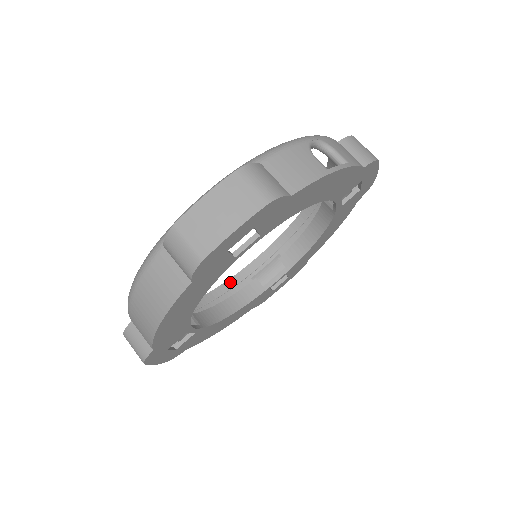
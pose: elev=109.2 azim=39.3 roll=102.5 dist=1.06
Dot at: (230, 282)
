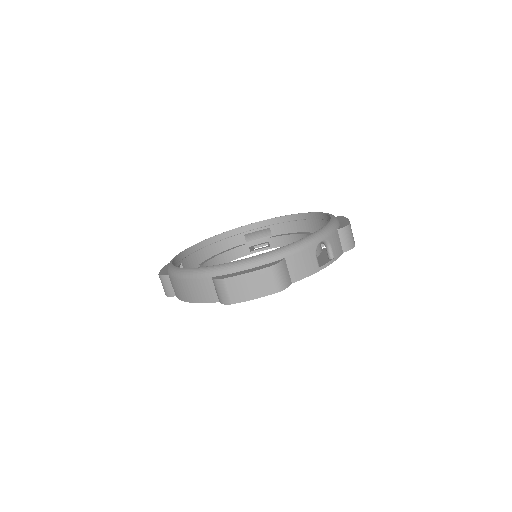
Dot at: (229, 233)
